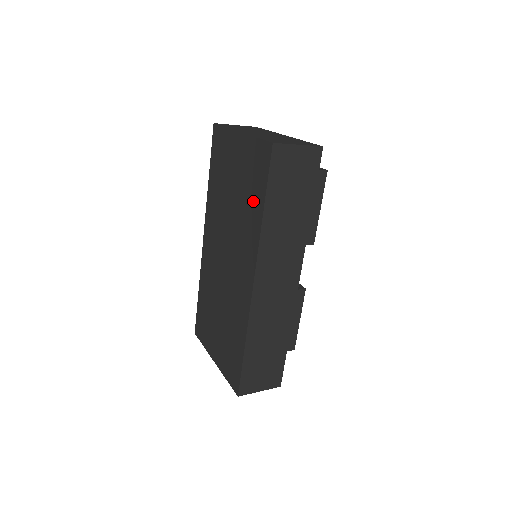
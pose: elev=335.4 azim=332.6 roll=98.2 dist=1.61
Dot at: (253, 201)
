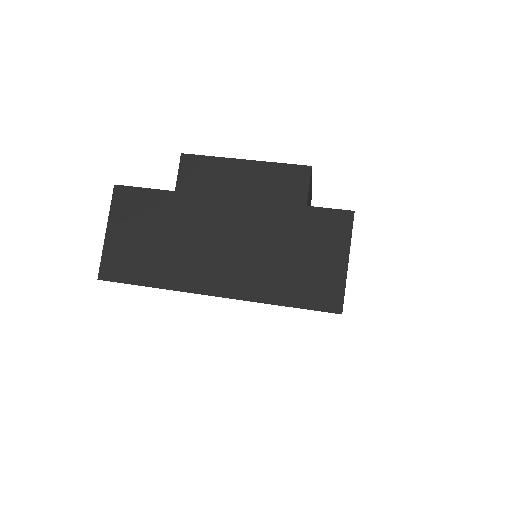
Dot at: occluded
